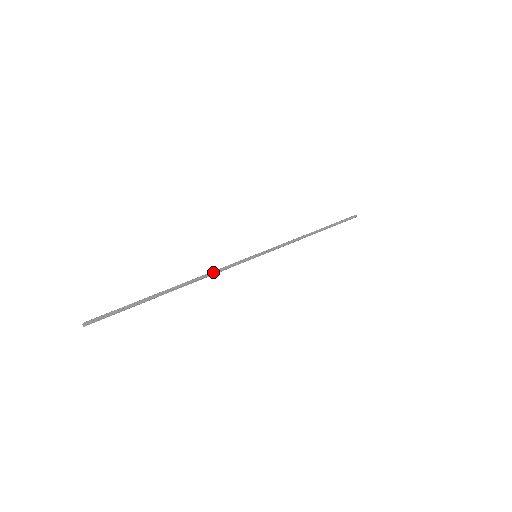
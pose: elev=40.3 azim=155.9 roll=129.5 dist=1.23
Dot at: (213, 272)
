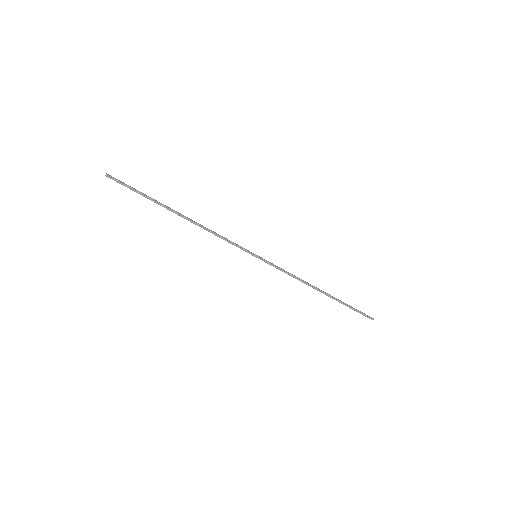
Dot at: (214, 232)
